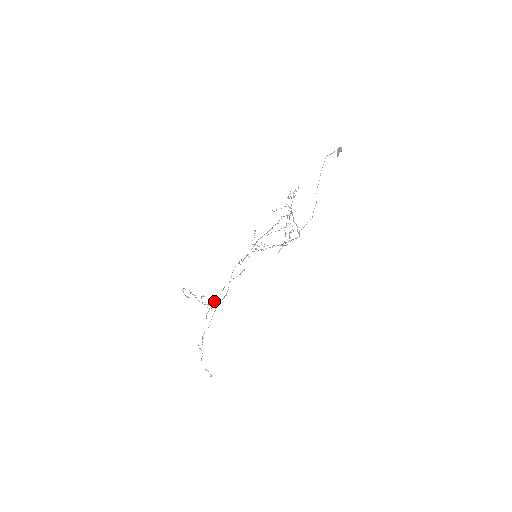
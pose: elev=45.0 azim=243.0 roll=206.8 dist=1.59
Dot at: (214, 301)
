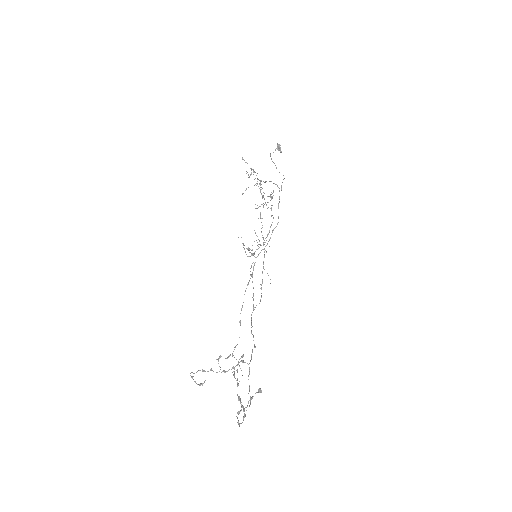
Dot at: (235, 346)
